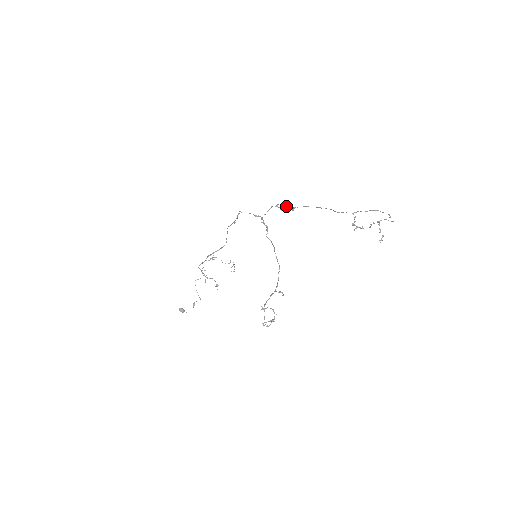
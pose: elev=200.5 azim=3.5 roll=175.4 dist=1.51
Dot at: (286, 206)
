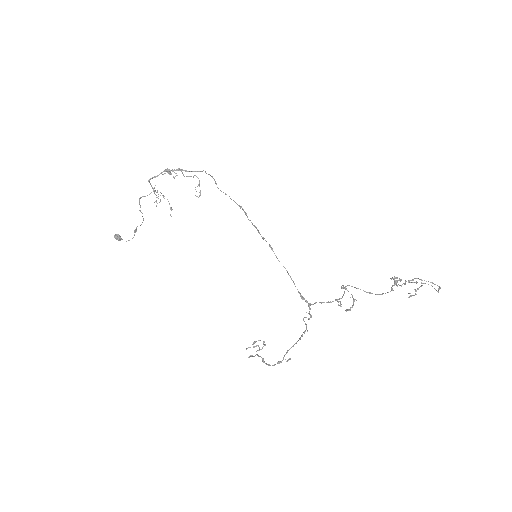
Dot at: (343, 286)
